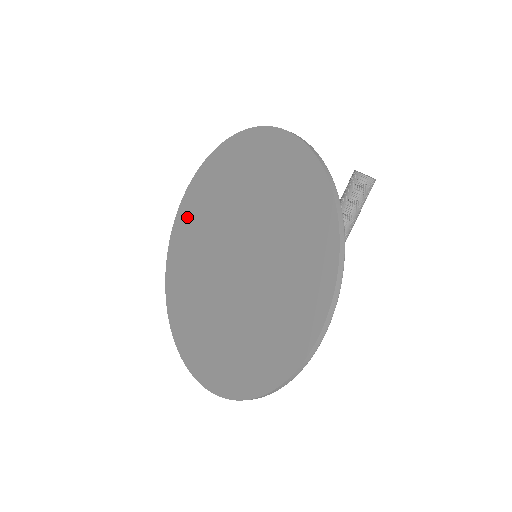
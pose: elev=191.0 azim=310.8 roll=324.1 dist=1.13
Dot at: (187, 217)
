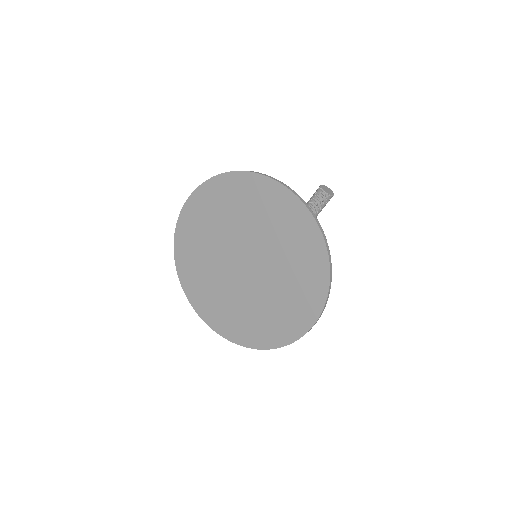
Dot at: (195, 215)
